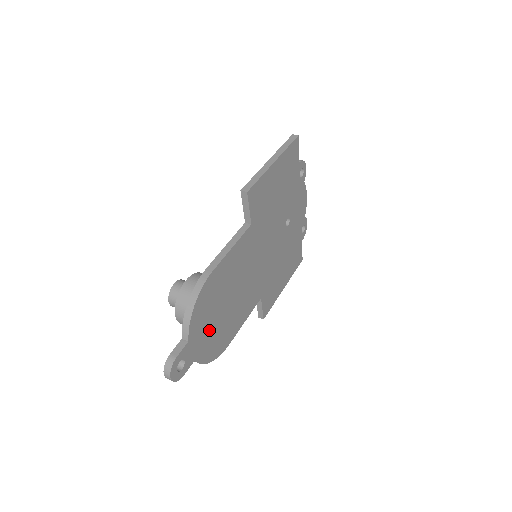
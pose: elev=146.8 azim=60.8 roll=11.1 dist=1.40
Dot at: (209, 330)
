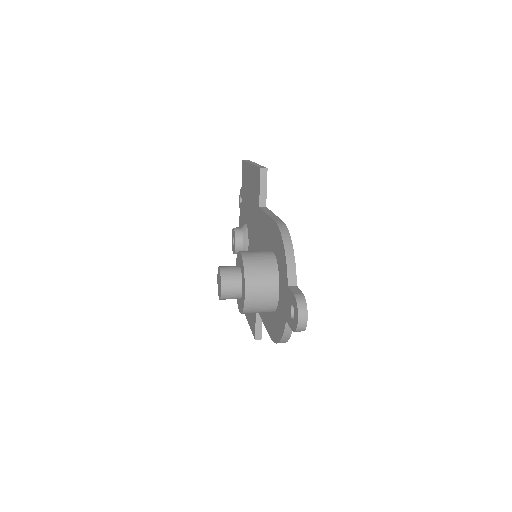
Dot at: occluded
